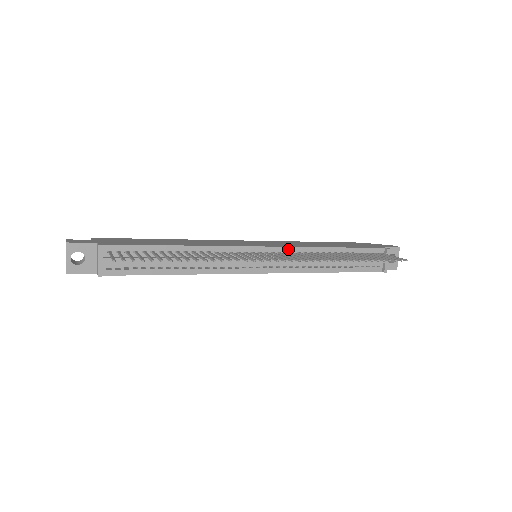
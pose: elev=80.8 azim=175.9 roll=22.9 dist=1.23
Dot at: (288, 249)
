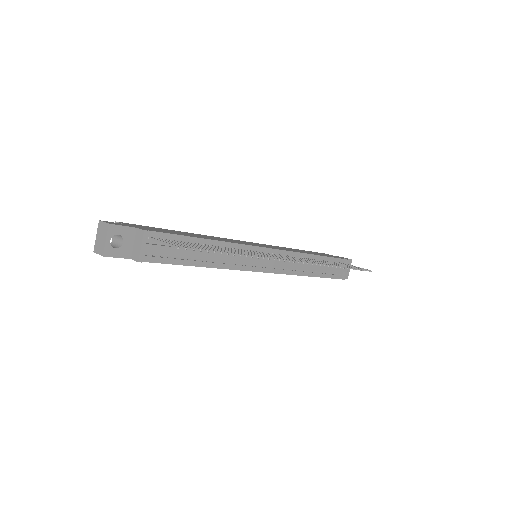
Dot at: (285, 252)
